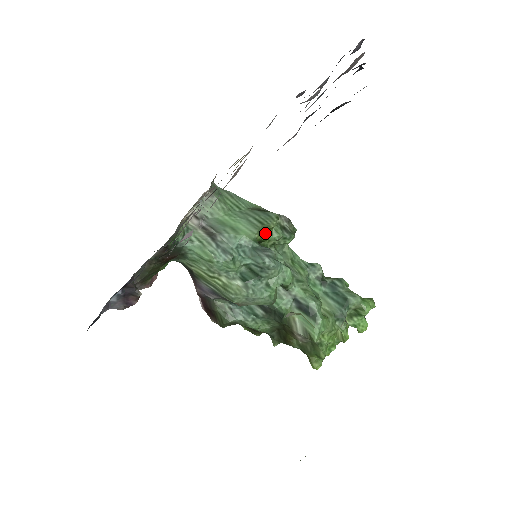
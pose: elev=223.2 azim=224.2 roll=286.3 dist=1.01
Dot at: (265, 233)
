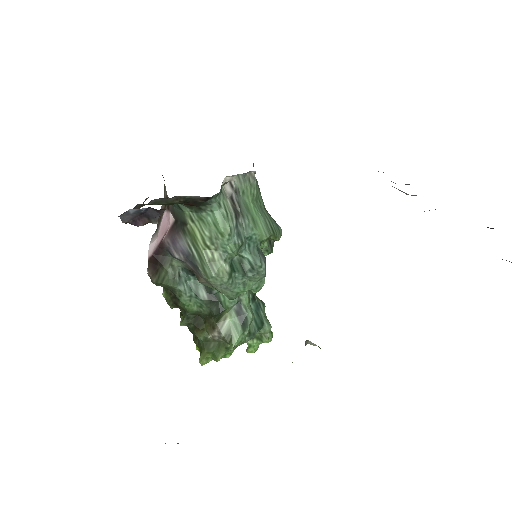
Dot at: occluded
